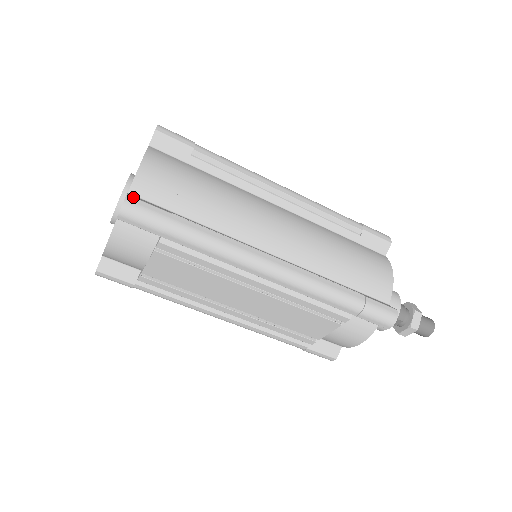
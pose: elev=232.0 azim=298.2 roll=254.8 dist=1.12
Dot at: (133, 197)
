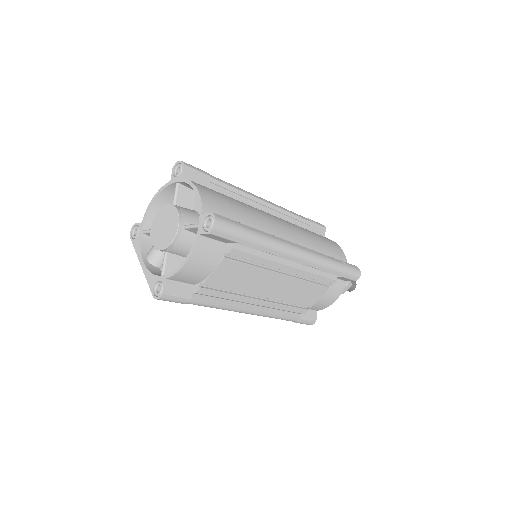
Dot at: (217, 214)
